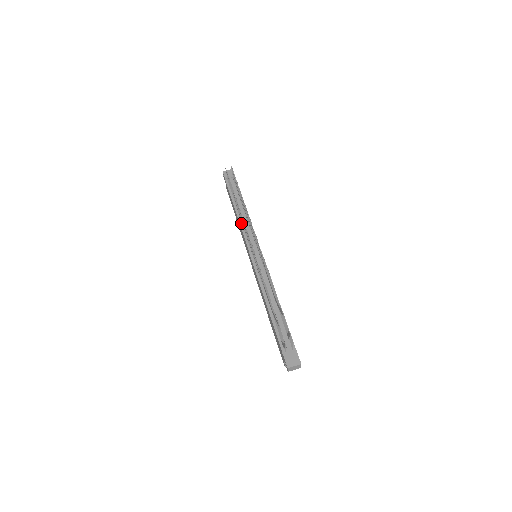
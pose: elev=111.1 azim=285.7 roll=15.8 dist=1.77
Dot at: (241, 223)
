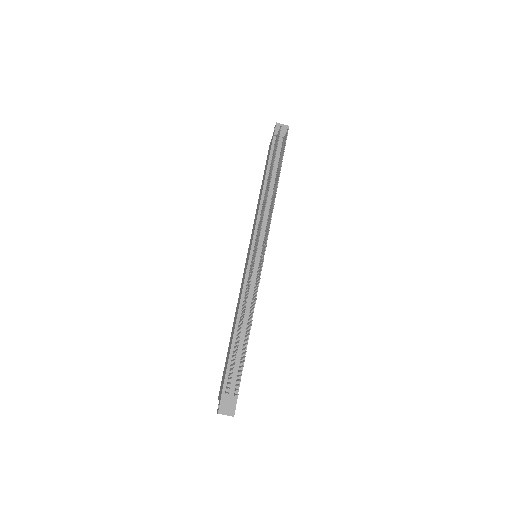
Dot at: (261, 206)
